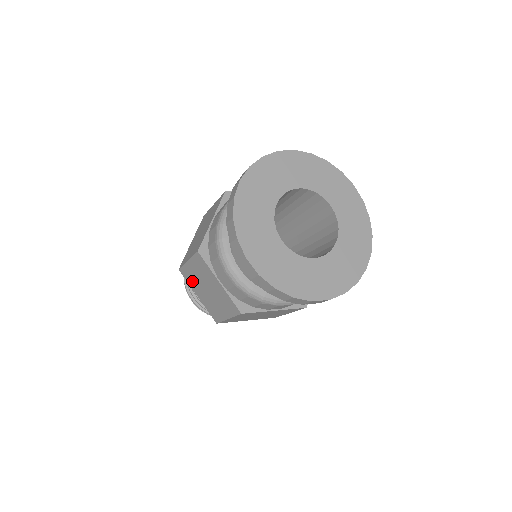
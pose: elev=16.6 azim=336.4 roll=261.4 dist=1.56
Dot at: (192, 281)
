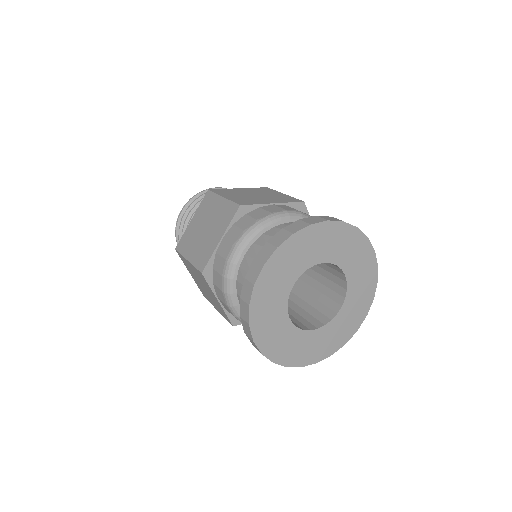
Dot at: (188, 267)
